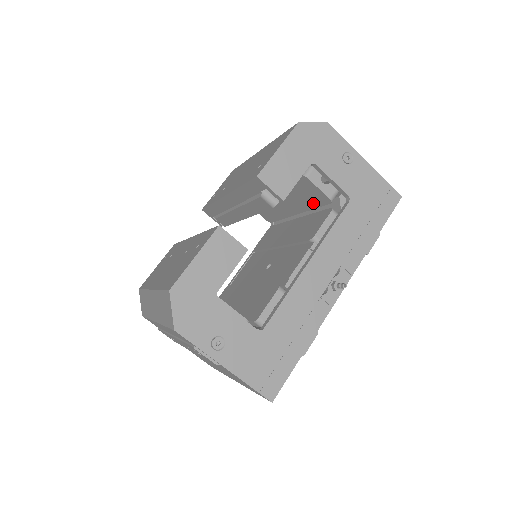
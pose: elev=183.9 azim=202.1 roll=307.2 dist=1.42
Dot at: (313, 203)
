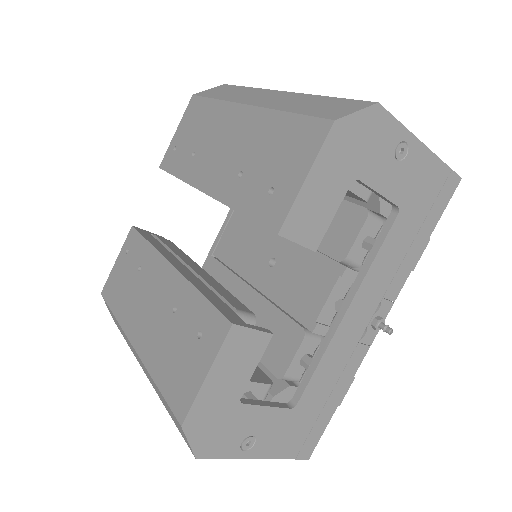
Dot at: occluded
